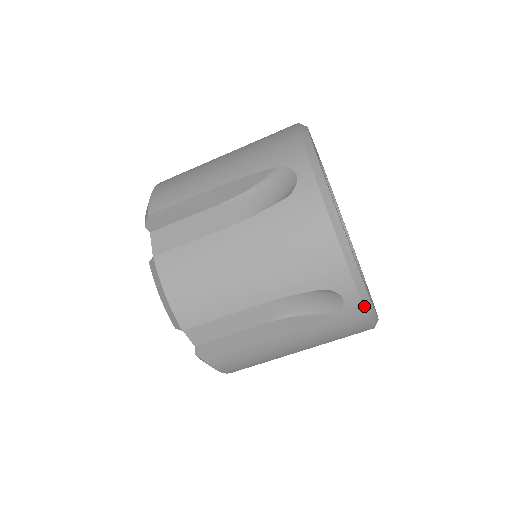
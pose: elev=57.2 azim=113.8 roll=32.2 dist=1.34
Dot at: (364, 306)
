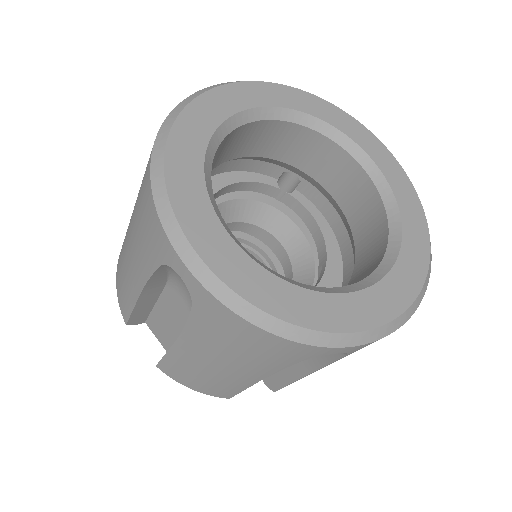
Dot at: (207, 289)
